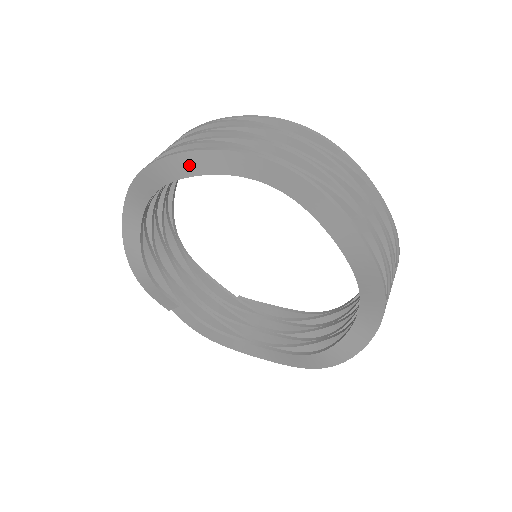
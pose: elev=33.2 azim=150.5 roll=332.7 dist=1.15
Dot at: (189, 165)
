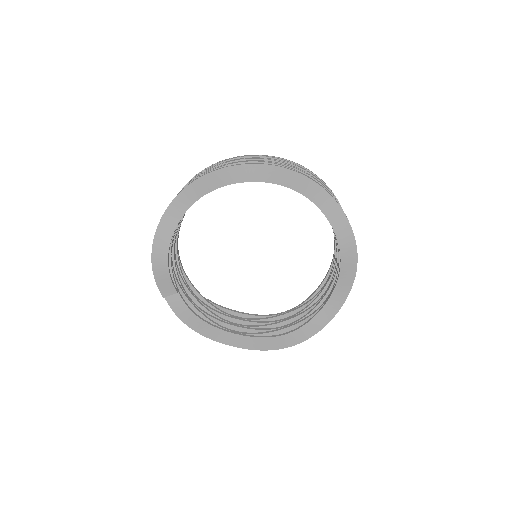
Dot at: (258, 173)
